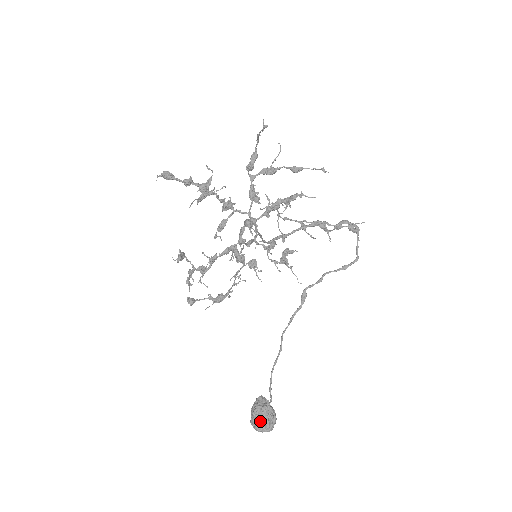
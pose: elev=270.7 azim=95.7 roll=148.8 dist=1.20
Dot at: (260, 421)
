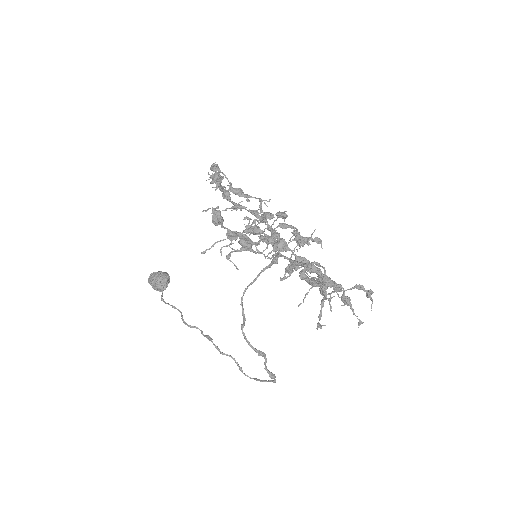
Dot at: (151, 285)
